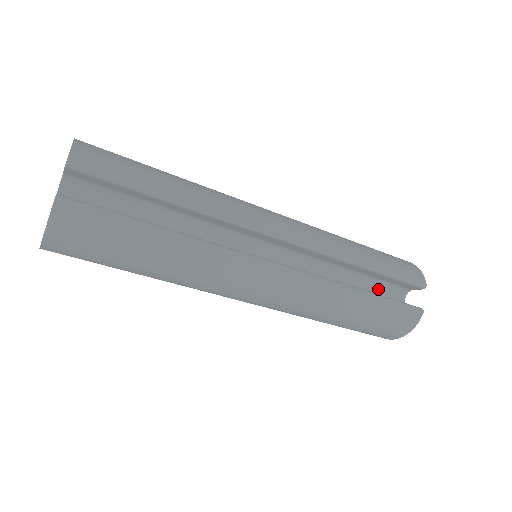
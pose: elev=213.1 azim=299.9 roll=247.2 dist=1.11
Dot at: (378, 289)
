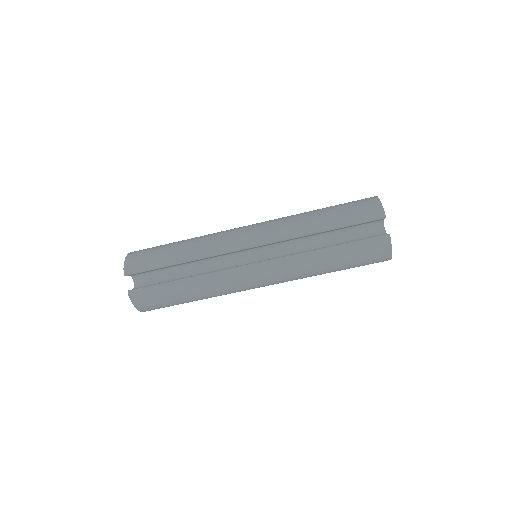
Dot at: (355, 233)
